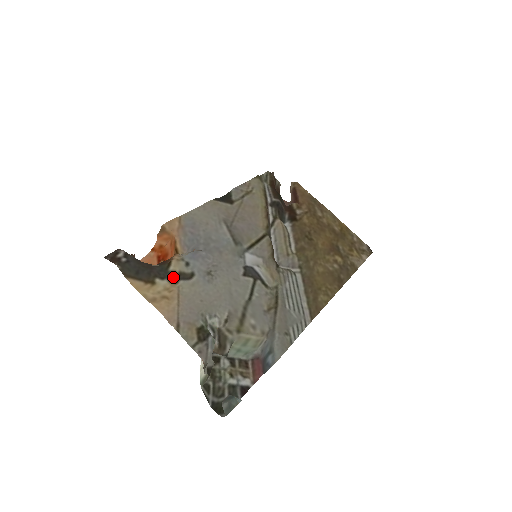
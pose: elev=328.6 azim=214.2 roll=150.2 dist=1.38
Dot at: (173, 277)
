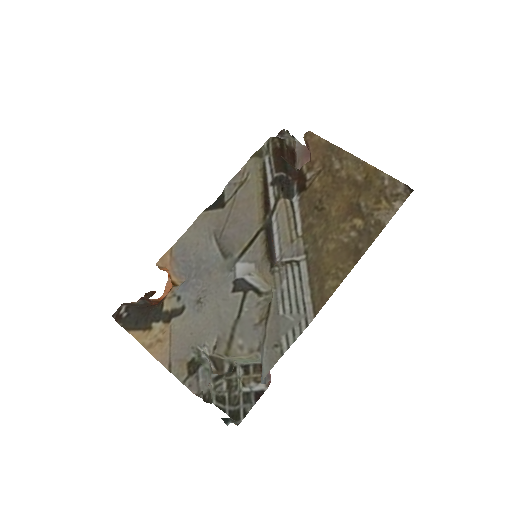
Dot at: (166, 317)
